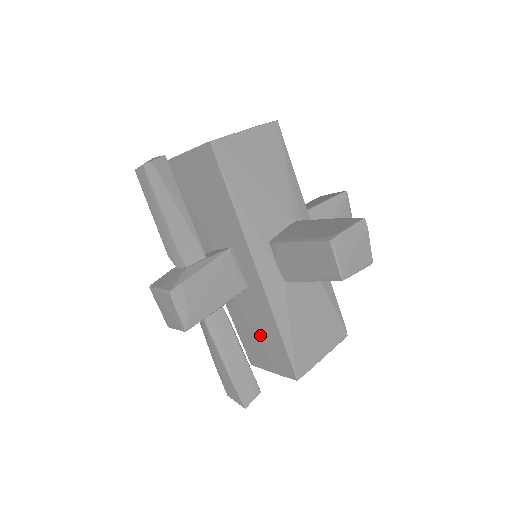
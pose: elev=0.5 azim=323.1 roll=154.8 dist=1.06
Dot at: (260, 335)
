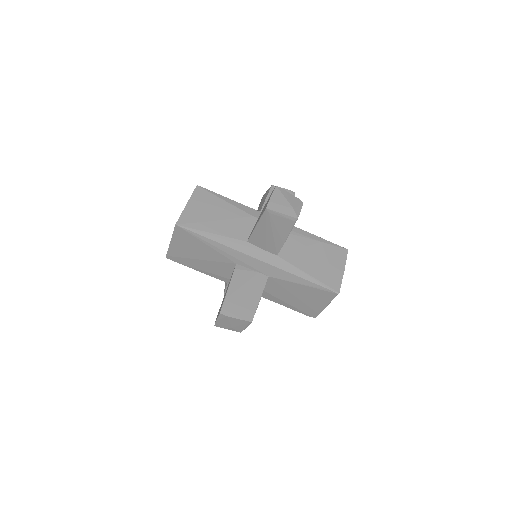
Dot at: occluded
